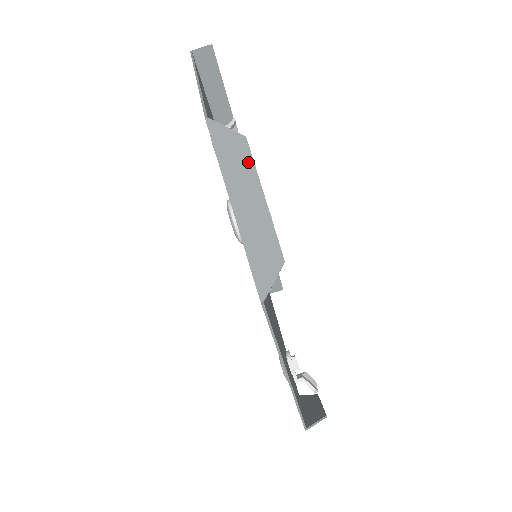
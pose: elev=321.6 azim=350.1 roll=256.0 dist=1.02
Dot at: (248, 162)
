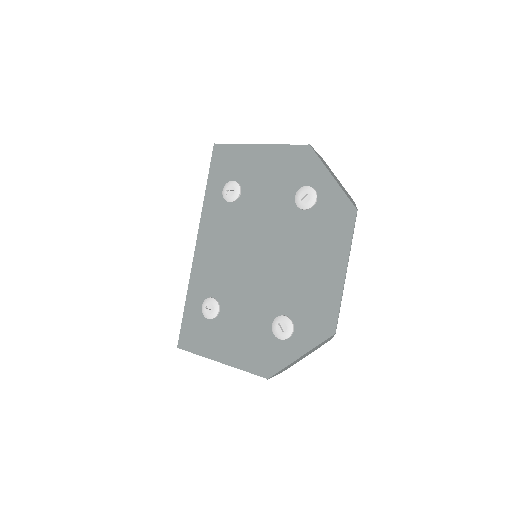
Dot at: (328, 166)
